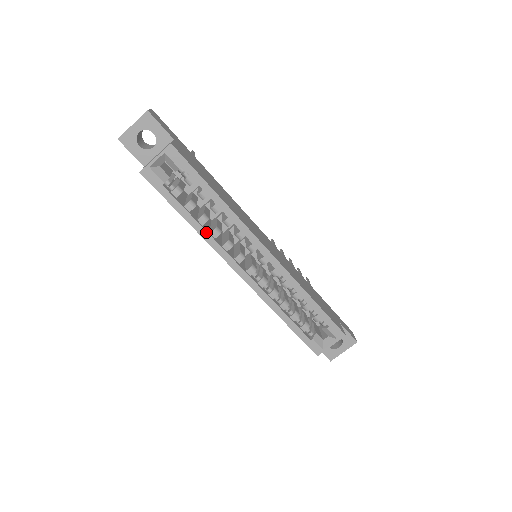
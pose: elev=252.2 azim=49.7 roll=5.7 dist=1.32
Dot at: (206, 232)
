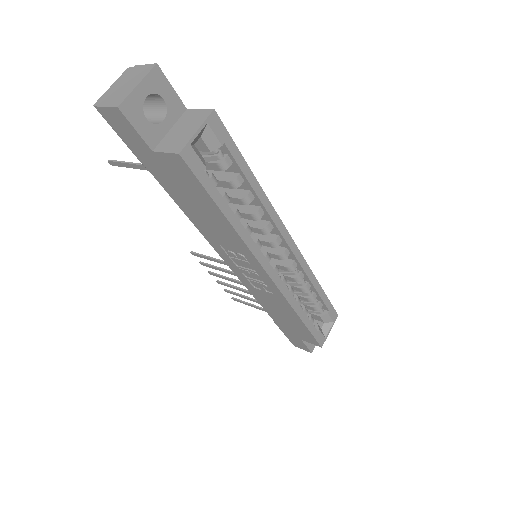
Dot at: (244, 230)
